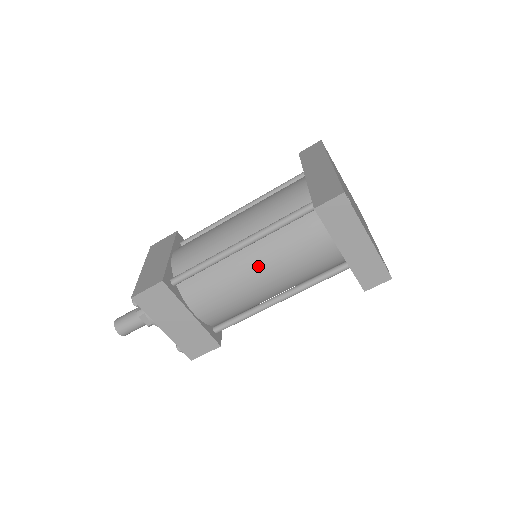
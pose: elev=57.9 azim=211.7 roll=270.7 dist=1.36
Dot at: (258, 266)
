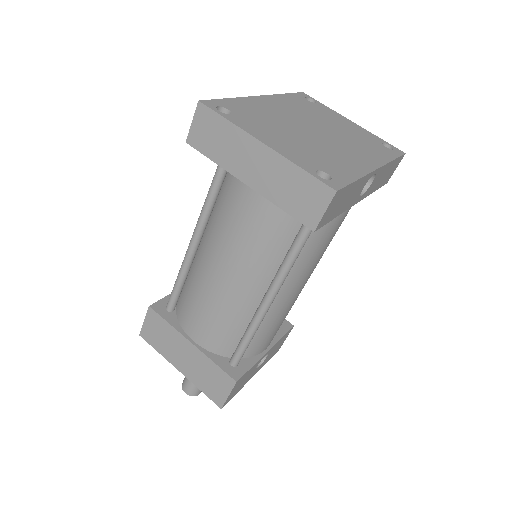
Dot at: (215, 255)
